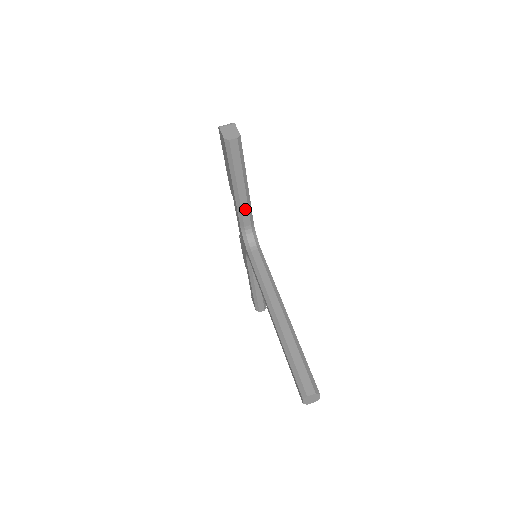
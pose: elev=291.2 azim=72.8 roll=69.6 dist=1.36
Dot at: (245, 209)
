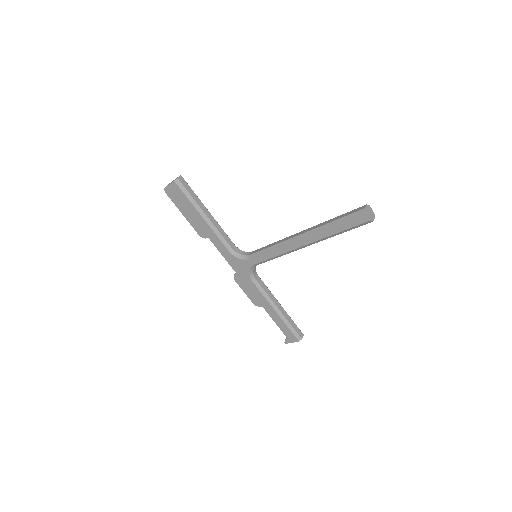
Dot at: (221, 231)
